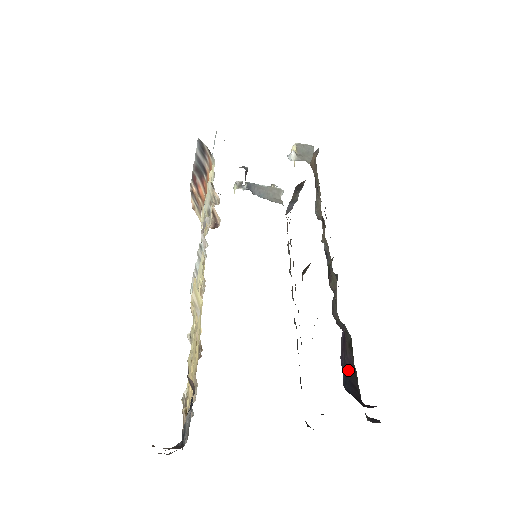
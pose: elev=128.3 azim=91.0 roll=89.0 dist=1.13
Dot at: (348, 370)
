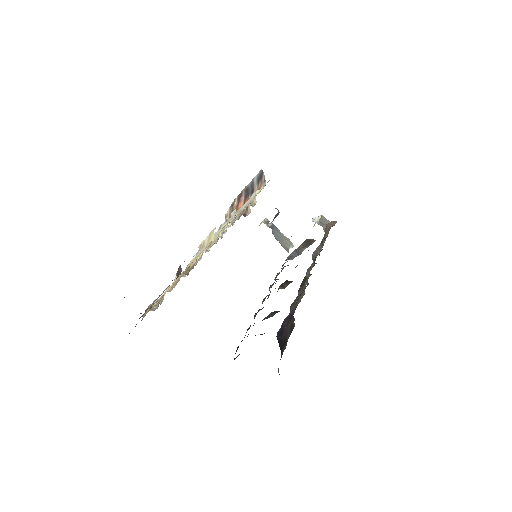
Dot at: (283, 334)
